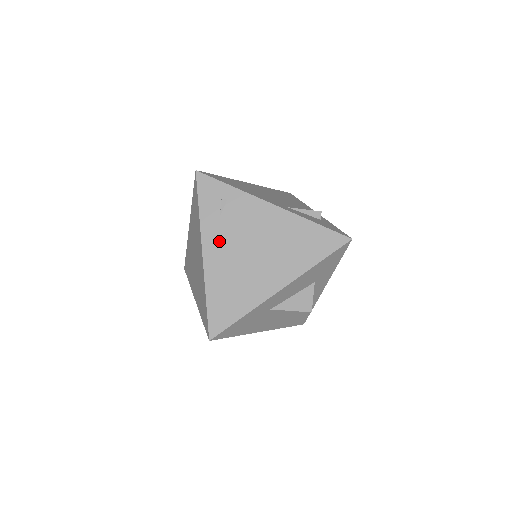
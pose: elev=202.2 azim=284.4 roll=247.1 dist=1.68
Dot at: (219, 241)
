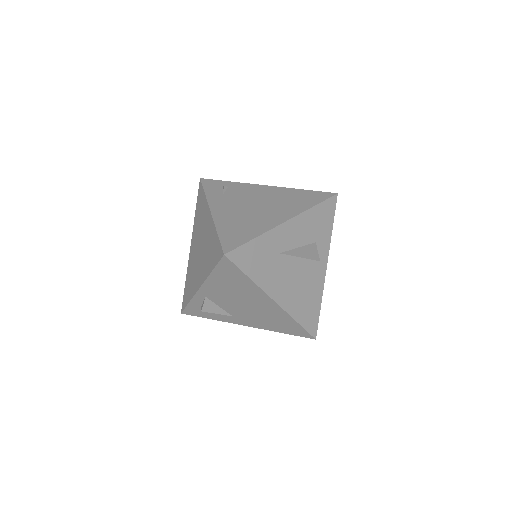
Dot at: (225, 204)
